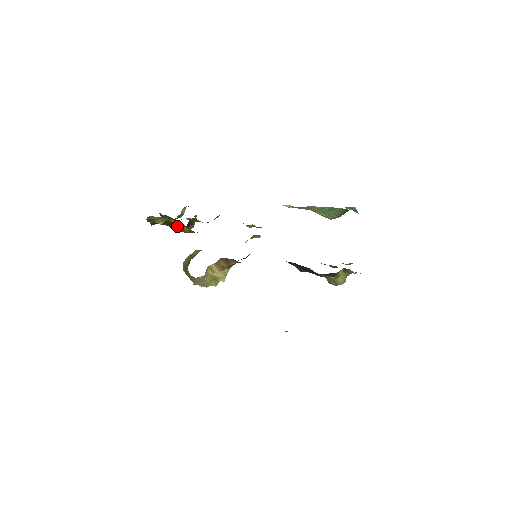
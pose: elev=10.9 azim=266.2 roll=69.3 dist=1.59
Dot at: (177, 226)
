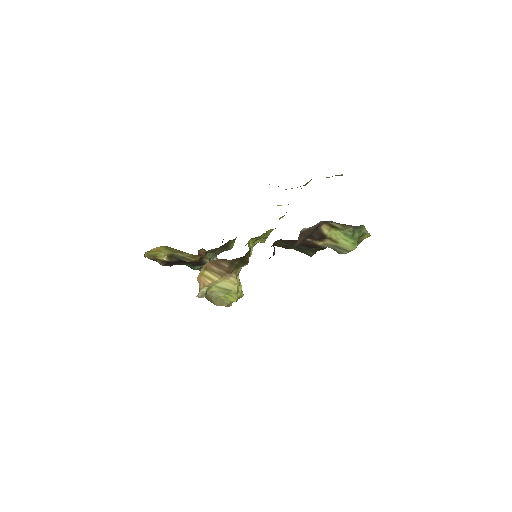
Dot at: (180, 257)
